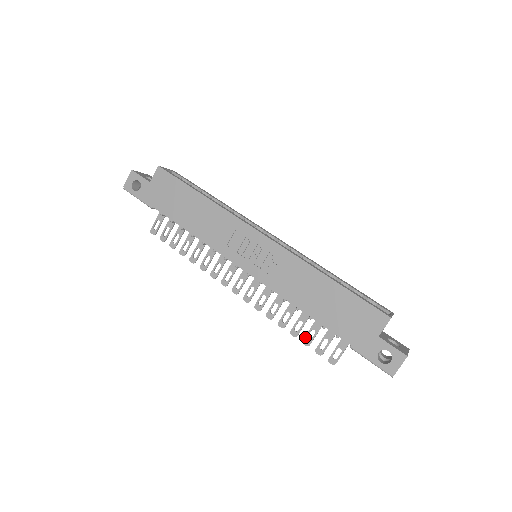
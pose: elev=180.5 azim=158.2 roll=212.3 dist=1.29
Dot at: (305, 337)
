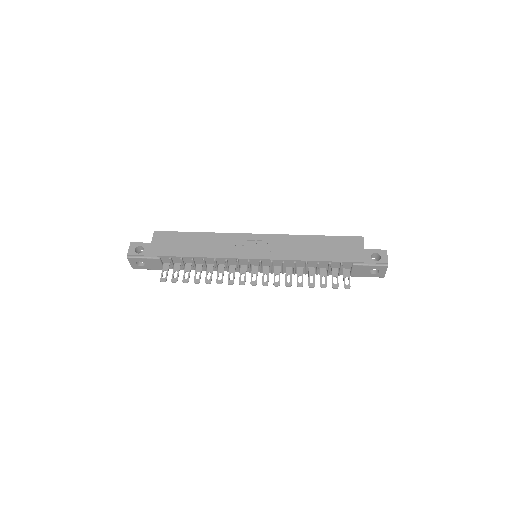
Dot at: (320, 283)
